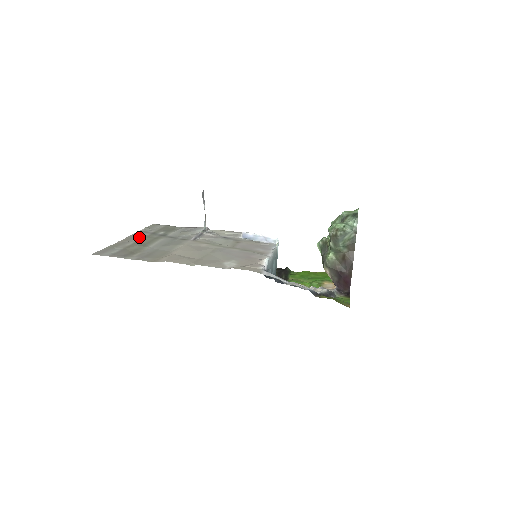
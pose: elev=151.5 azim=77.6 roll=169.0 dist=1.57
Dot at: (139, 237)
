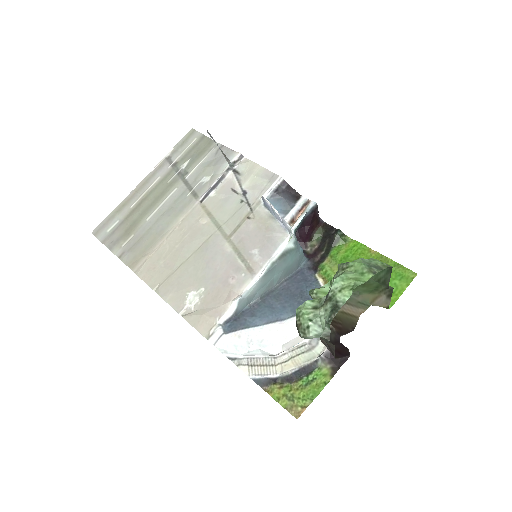
Dot at: (154, 181)
